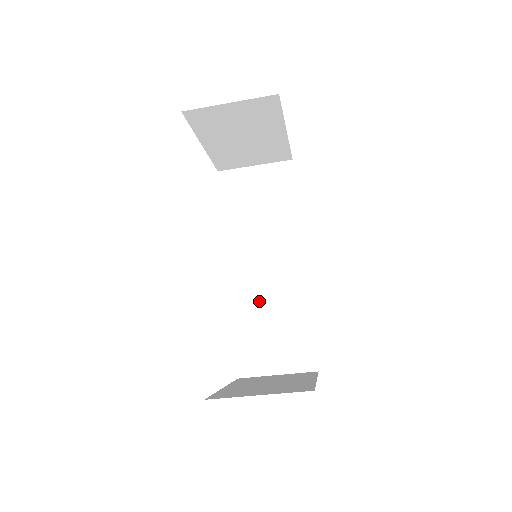
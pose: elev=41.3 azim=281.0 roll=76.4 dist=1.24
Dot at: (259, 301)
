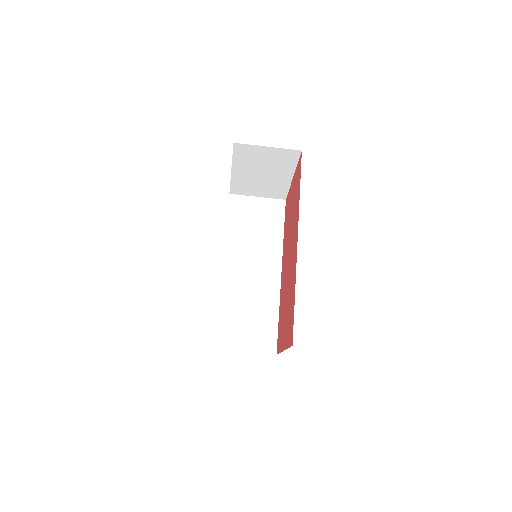
Dot at: (242, 295)
